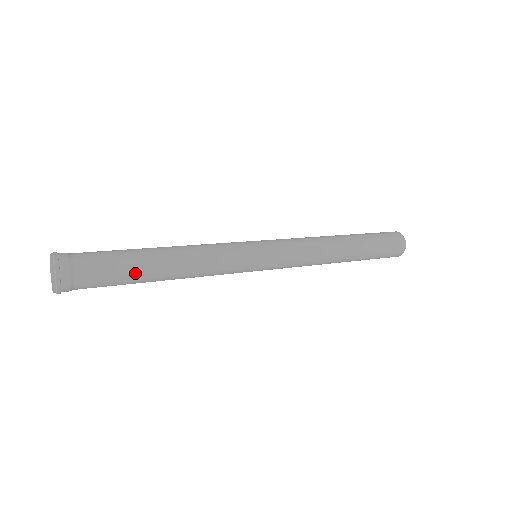
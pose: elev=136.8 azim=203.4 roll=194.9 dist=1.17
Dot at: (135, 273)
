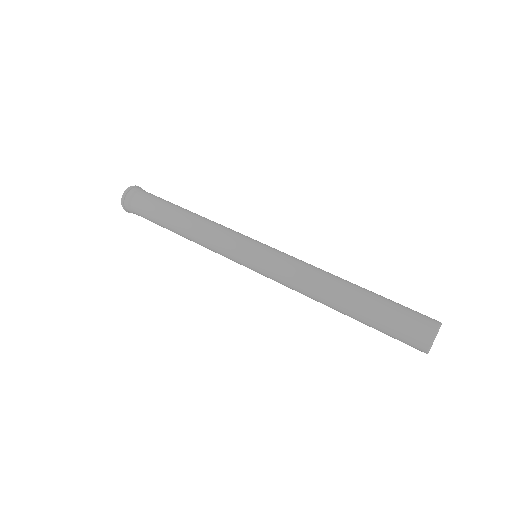
Dot at: (164, 209)
